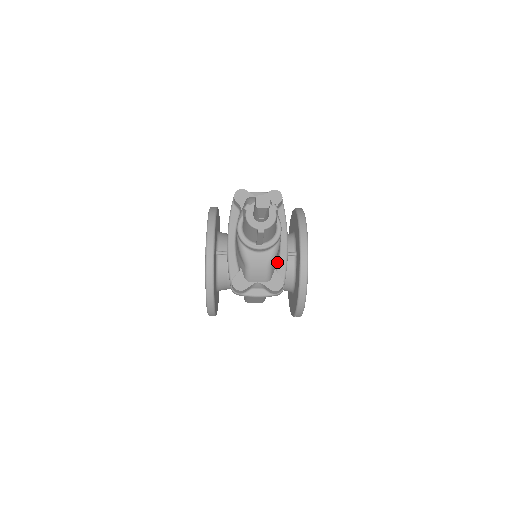
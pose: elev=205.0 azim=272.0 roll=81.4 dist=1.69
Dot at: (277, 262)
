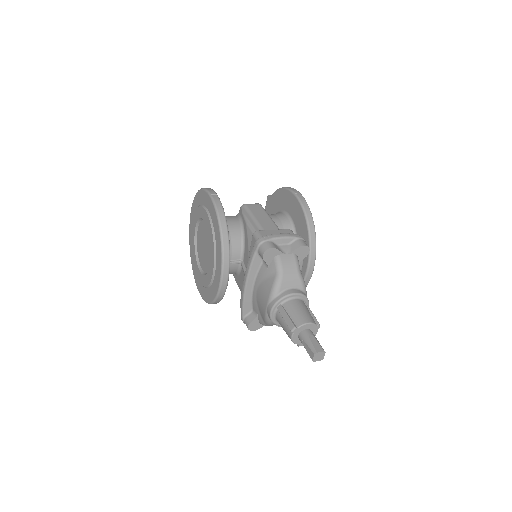
Dot at: occluded
